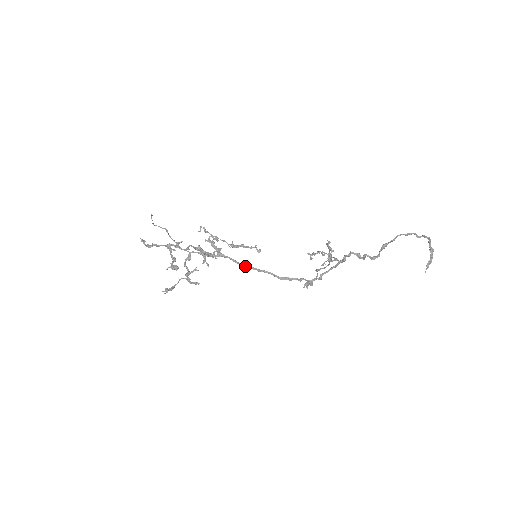
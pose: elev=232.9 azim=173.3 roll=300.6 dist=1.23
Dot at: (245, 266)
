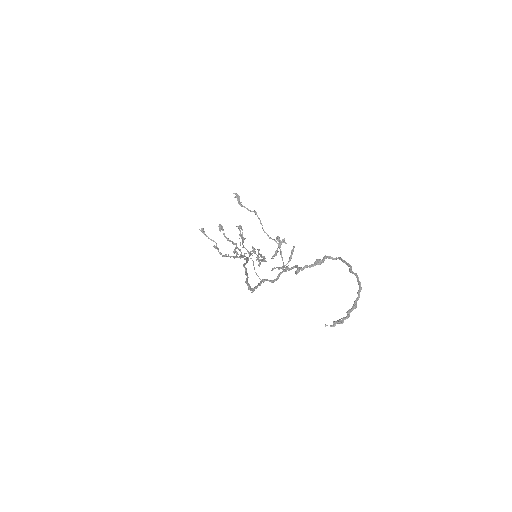
Dot at: occluded
